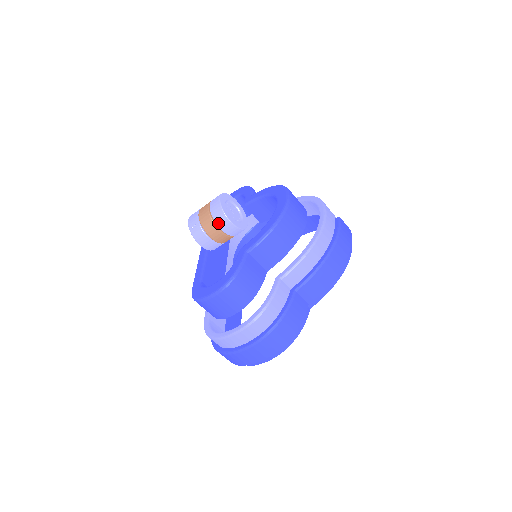
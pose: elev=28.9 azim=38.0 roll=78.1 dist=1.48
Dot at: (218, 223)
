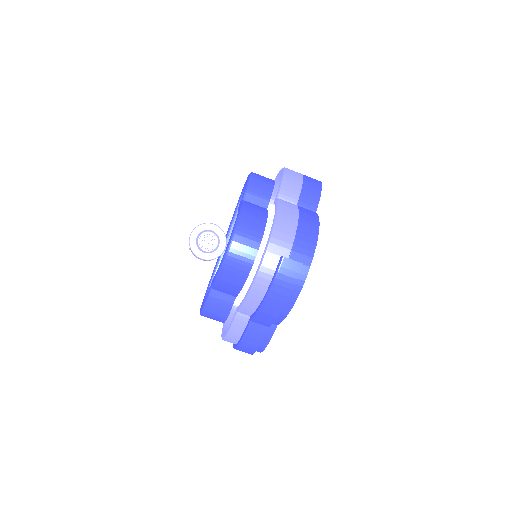
Dot at: occluded
